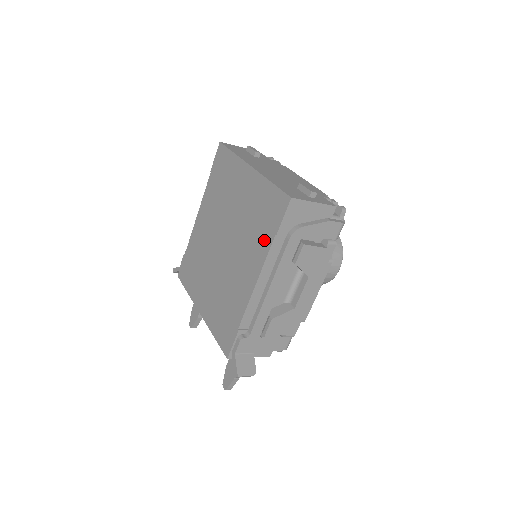
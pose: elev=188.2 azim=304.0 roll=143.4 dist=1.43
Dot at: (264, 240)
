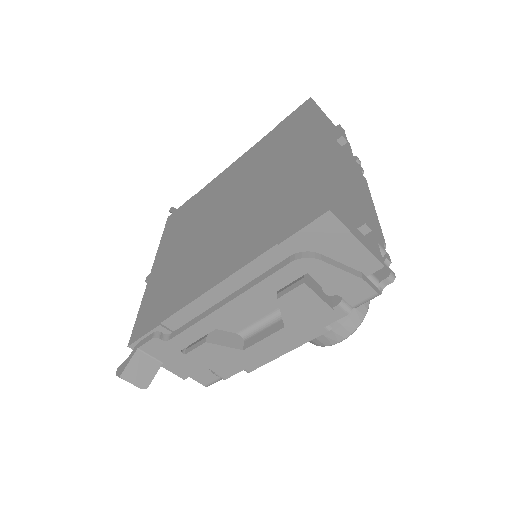
Dot at: (261, 241)
